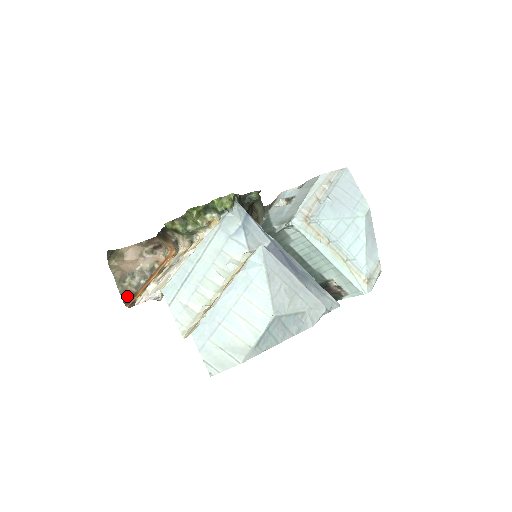
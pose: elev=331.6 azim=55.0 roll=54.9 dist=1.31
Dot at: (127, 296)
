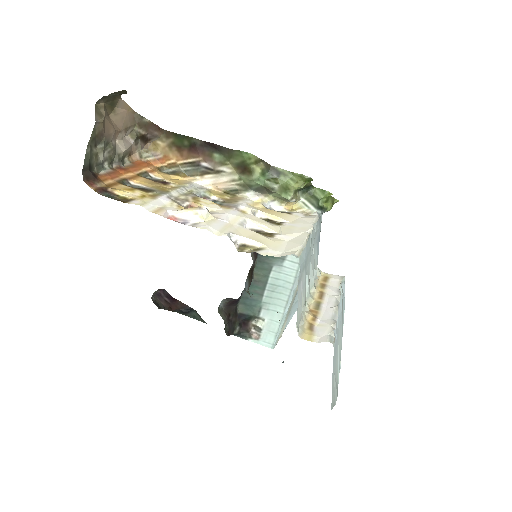
Dot at: (89, 169)
